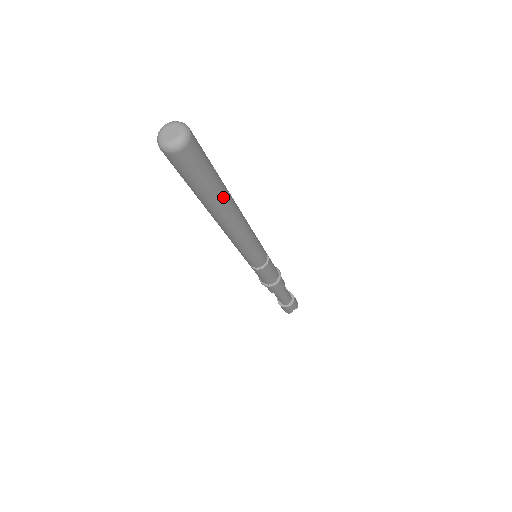
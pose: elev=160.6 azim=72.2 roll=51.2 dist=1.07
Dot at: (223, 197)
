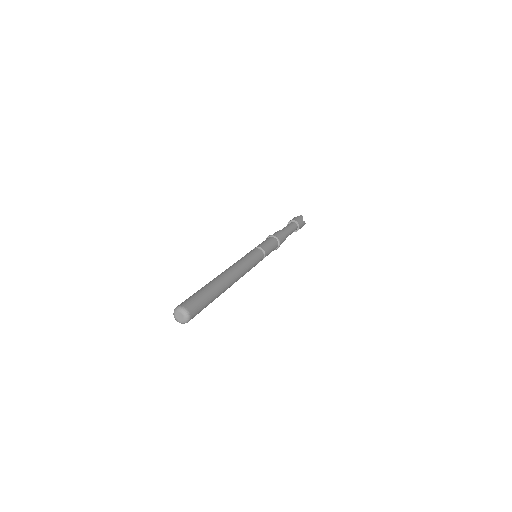
Dot at: occluded
